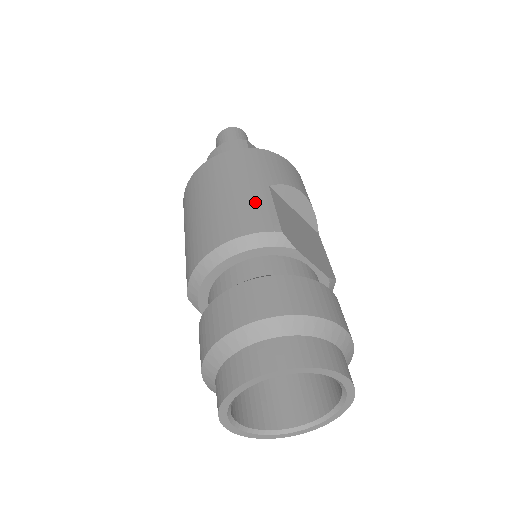
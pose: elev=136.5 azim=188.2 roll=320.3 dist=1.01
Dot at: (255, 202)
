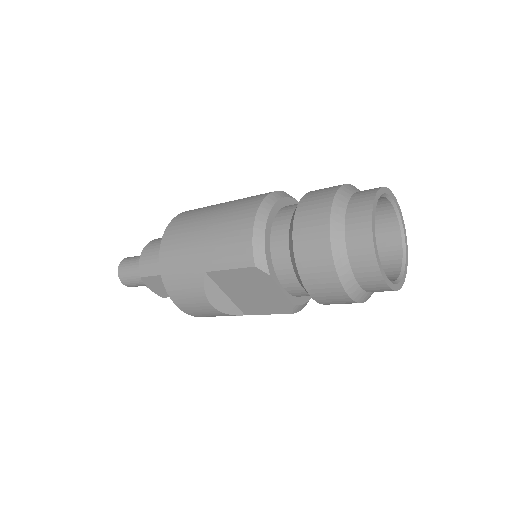
Dot at: (247, 197)
